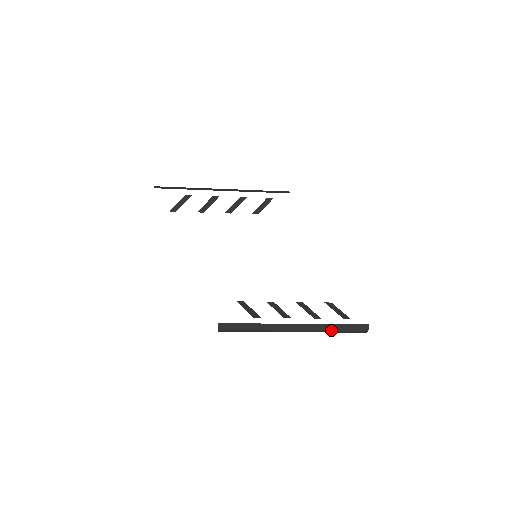
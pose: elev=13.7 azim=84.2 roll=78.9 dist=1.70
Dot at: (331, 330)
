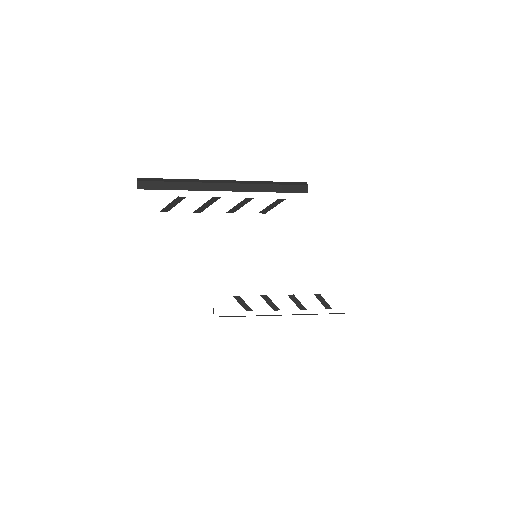
Dot at: (313, 314)
